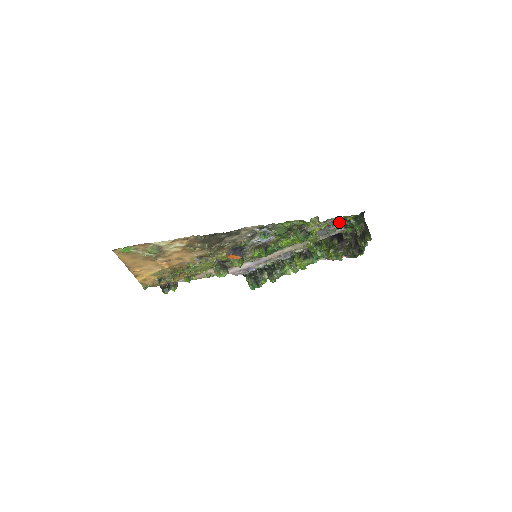
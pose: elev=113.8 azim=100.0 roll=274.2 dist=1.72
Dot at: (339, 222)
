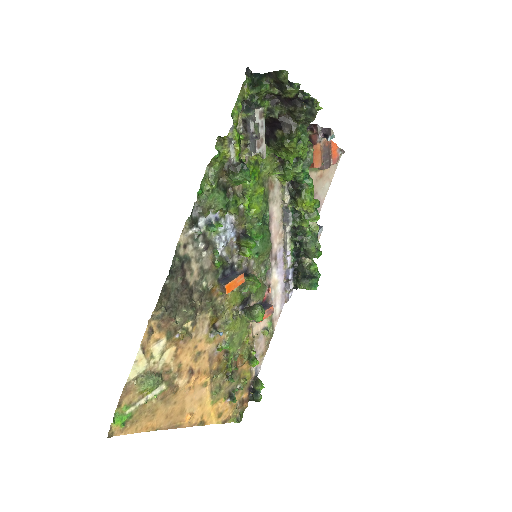
Dot at: (246, 112)
